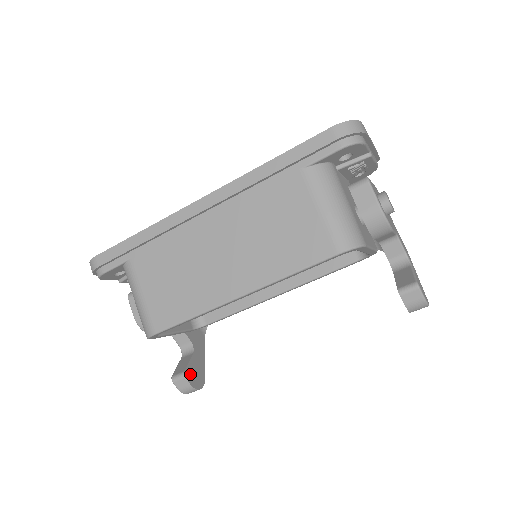
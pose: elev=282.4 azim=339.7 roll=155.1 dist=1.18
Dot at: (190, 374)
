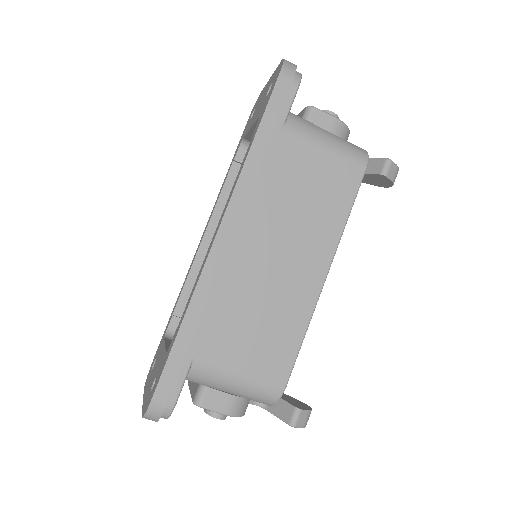
Dot at: (297, 405)
